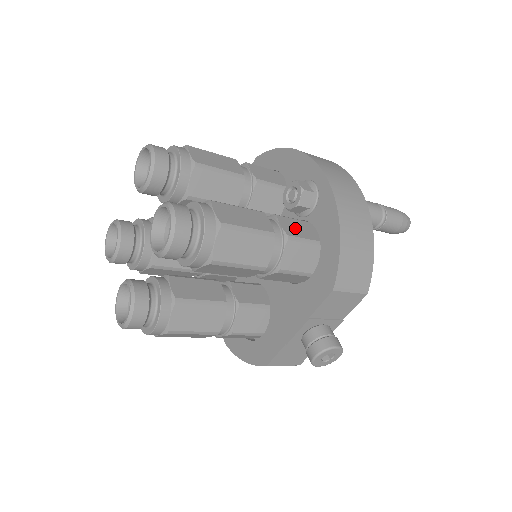
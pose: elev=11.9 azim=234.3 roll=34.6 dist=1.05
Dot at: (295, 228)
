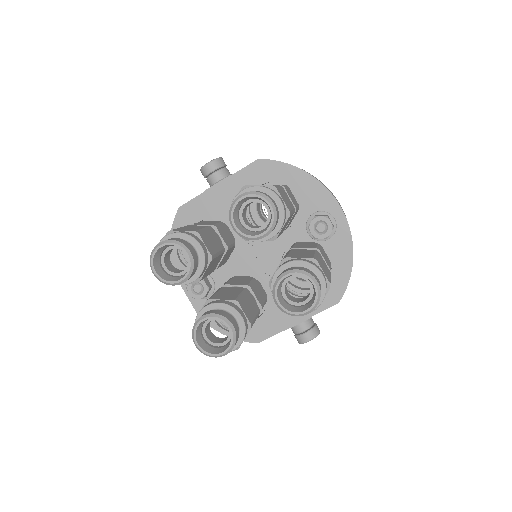
Dot at: (326, 259)
